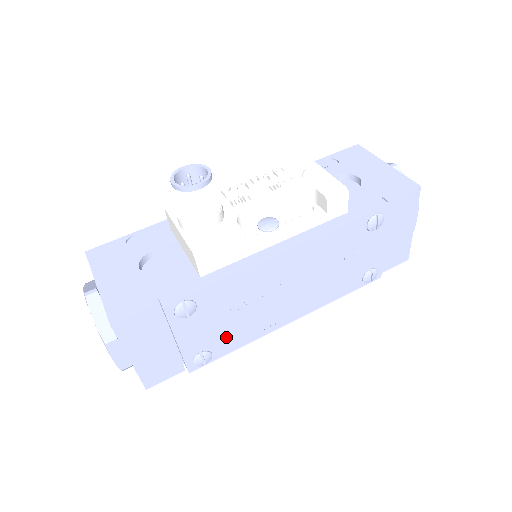
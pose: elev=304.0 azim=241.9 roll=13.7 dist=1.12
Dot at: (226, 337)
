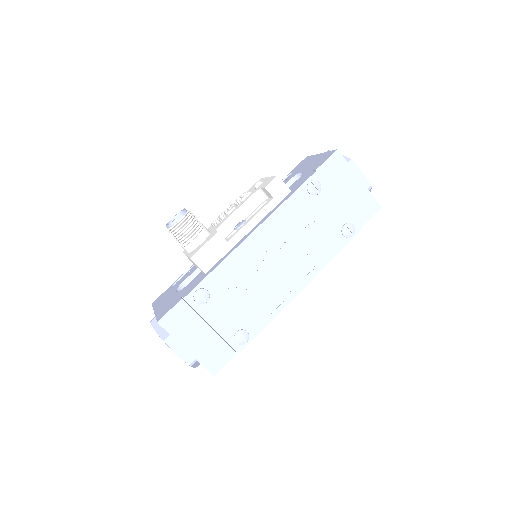
Dot at: (250, 314)
